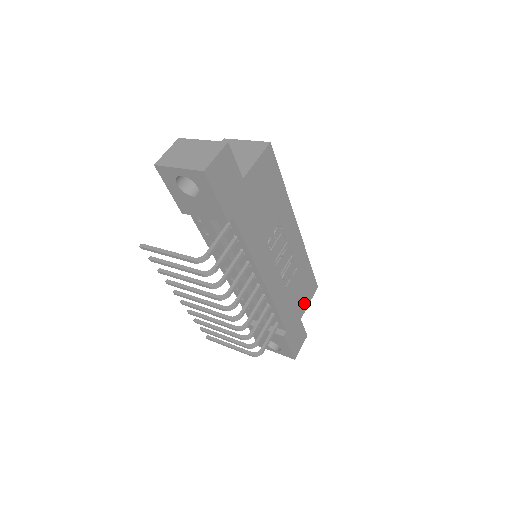
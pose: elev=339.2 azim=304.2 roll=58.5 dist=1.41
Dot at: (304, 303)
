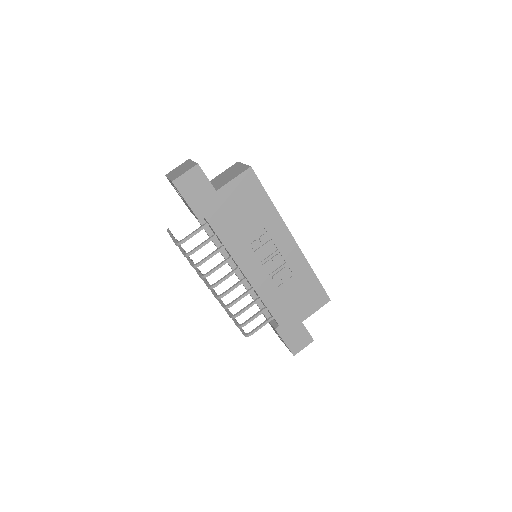
Dot at: (307, 309)
